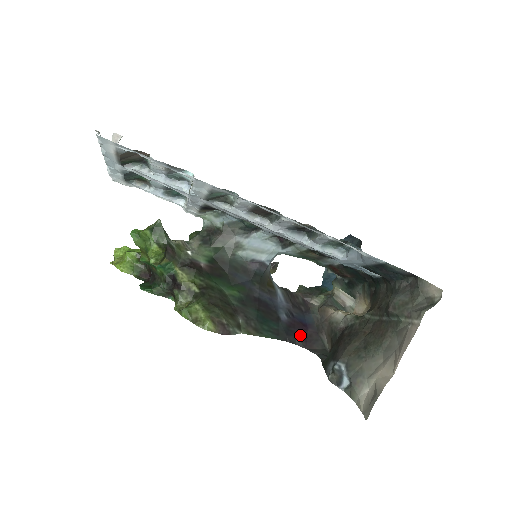
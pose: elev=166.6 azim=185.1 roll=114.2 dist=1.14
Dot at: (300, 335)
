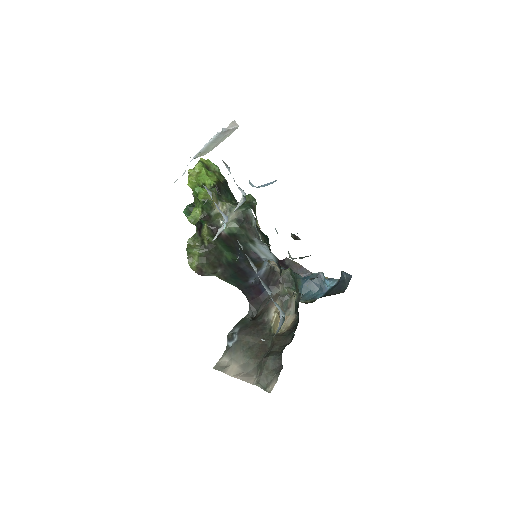
Dot at: (252, 294)
